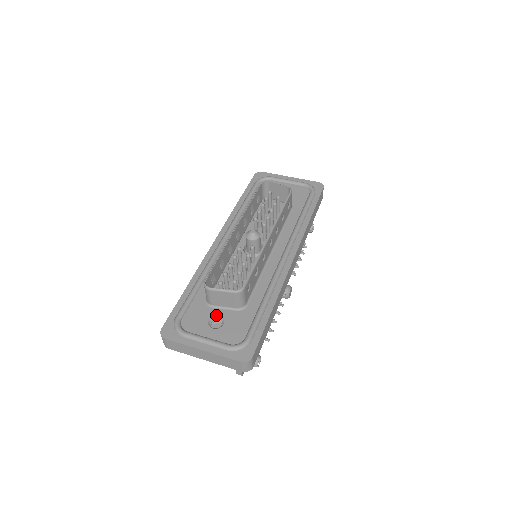
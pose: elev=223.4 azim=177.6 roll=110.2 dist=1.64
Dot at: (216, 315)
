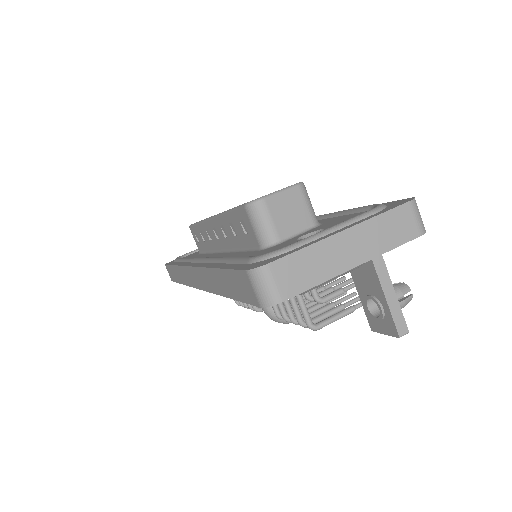
Dot at: (299, 237)
